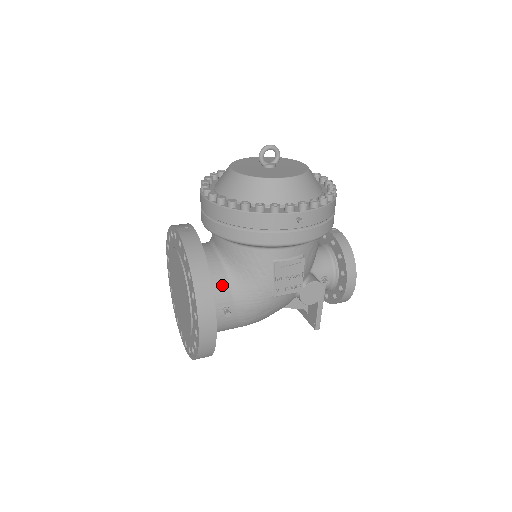
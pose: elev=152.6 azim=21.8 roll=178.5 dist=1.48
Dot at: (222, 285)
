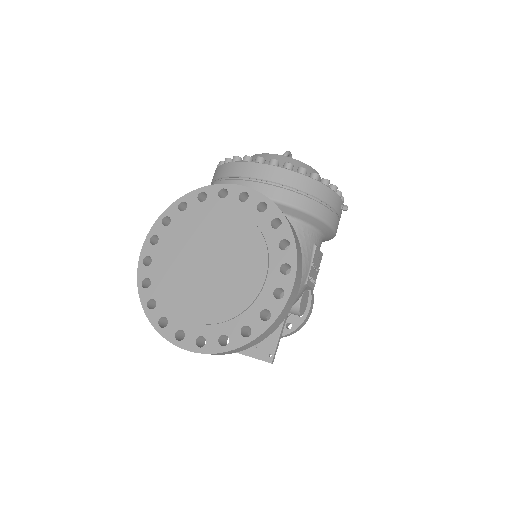
Dot at: occluded
